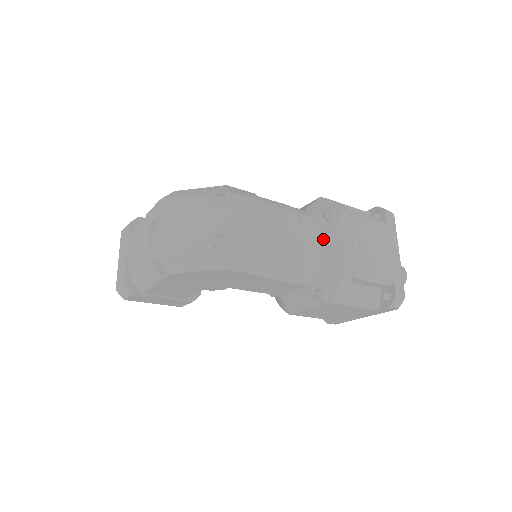
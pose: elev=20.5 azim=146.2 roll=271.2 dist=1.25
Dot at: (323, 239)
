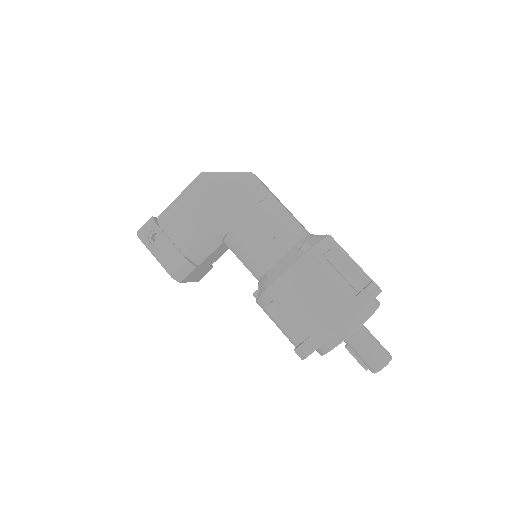
Dot at: occluded
